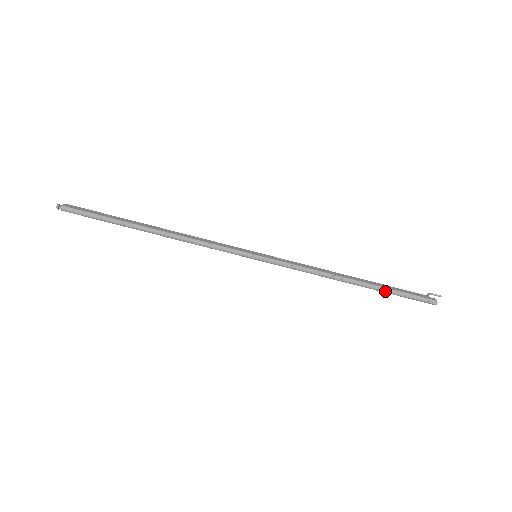
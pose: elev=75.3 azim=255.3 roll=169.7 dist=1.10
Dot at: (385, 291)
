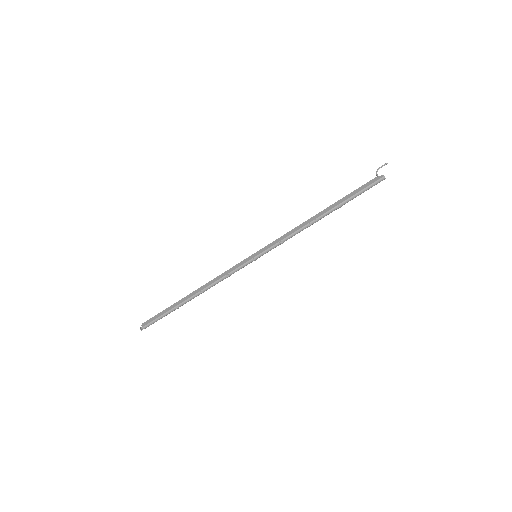
Dot at: occluded
